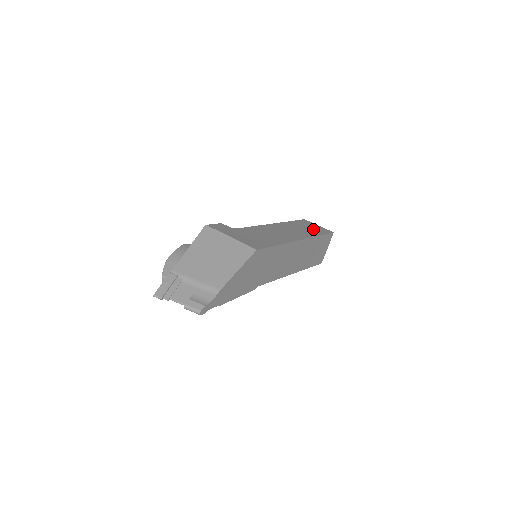
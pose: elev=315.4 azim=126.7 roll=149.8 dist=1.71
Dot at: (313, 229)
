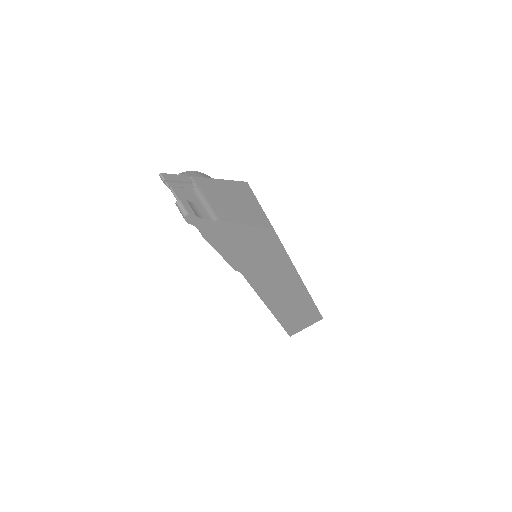
Dot at: occluded
